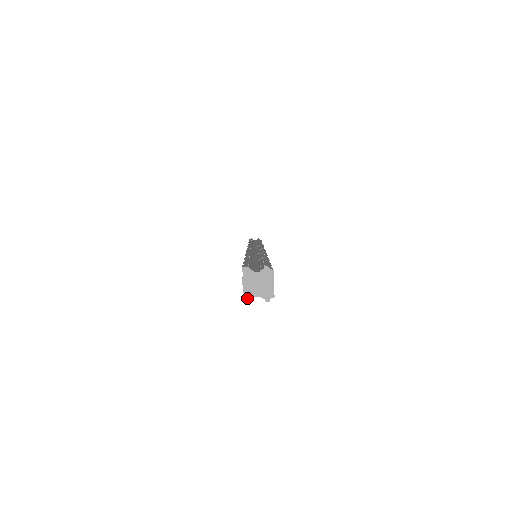
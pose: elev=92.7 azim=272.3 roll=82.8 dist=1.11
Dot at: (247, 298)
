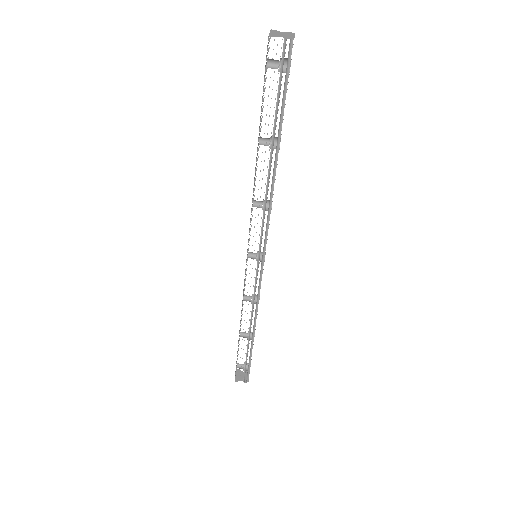
Dot at: (272, 36)
